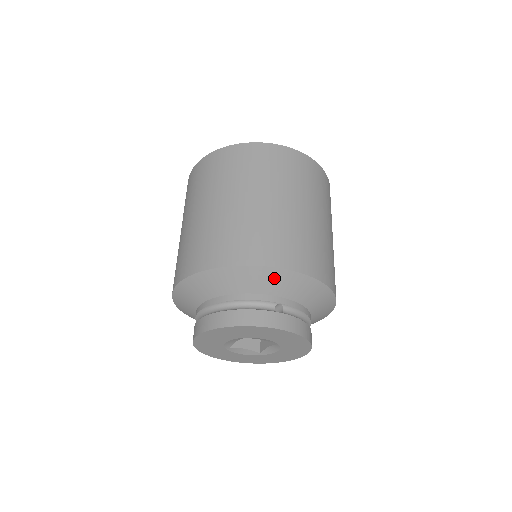
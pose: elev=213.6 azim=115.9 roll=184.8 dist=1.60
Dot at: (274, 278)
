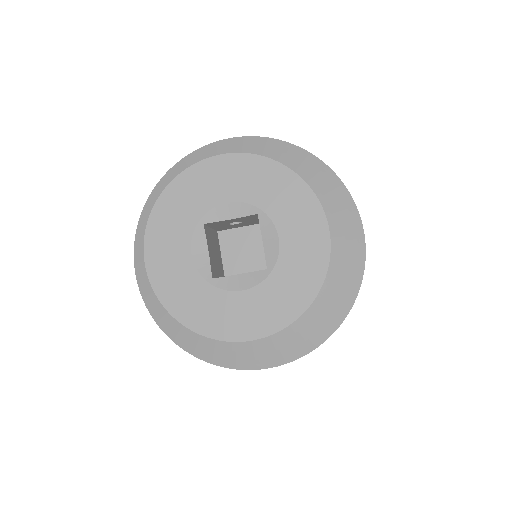
Dot at: (208, 155)
